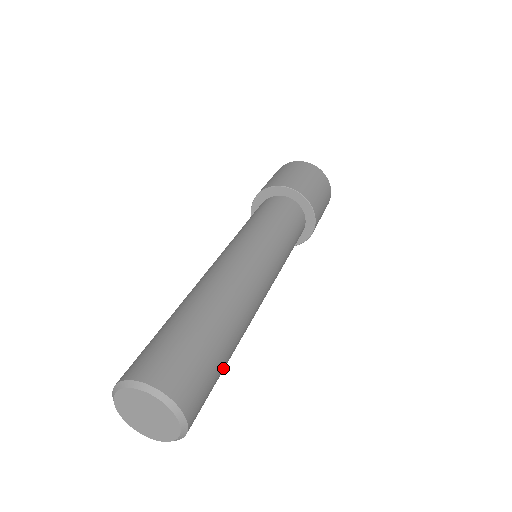
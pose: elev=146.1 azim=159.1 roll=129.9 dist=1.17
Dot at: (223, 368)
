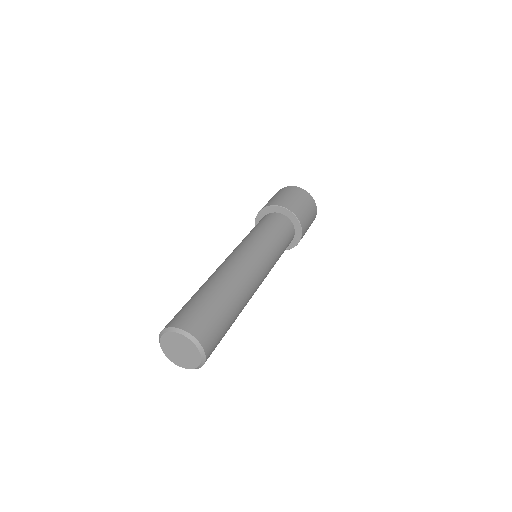
Dot at: (229, 324)
